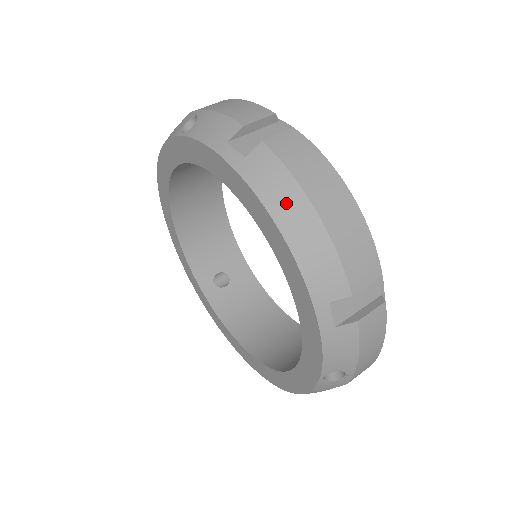
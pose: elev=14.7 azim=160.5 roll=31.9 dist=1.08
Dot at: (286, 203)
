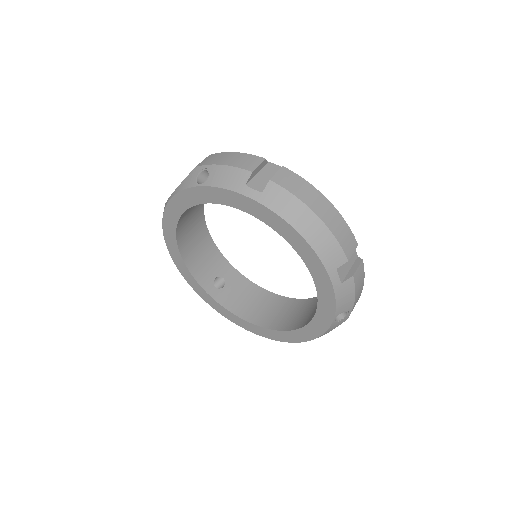
Dot at: (298, 216)
